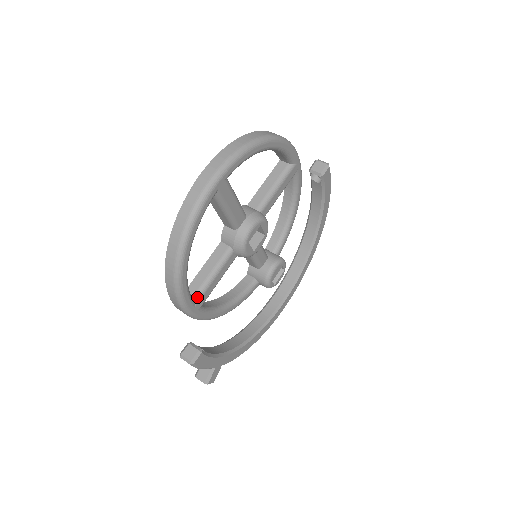
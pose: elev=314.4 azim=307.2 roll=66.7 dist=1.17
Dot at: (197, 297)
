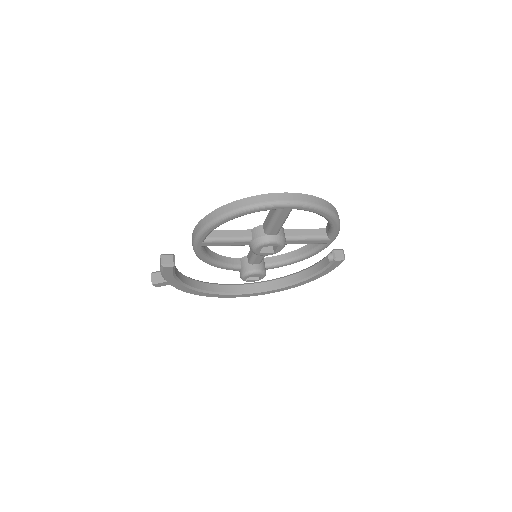
Dot at: (208, 240)
